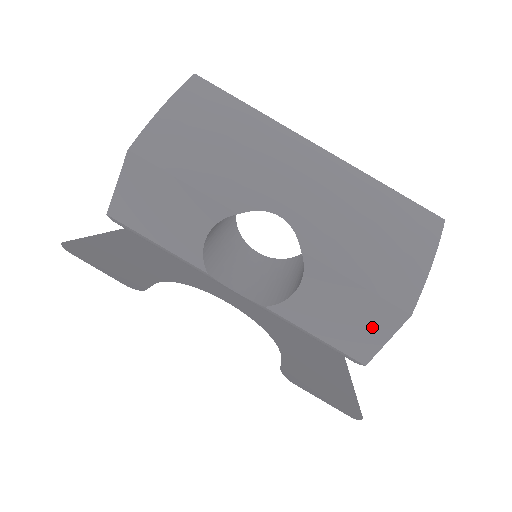
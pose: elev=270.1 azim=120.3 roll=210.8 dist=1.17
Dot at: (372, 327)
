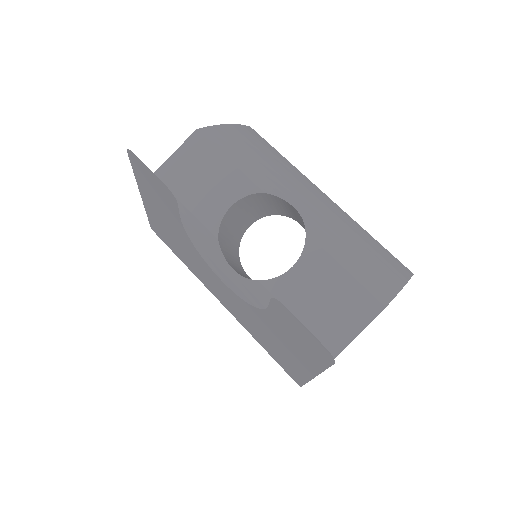
Dot at: (349, 315)
